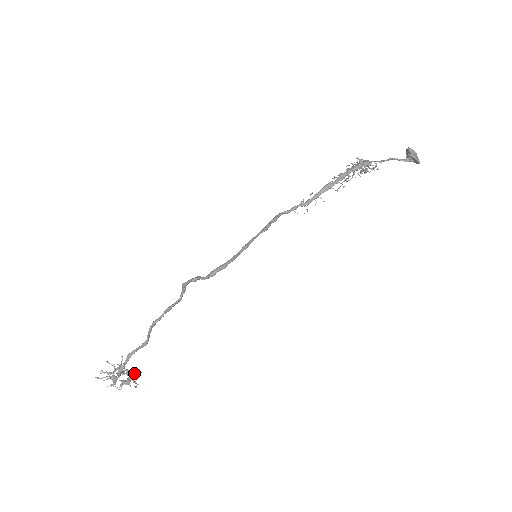
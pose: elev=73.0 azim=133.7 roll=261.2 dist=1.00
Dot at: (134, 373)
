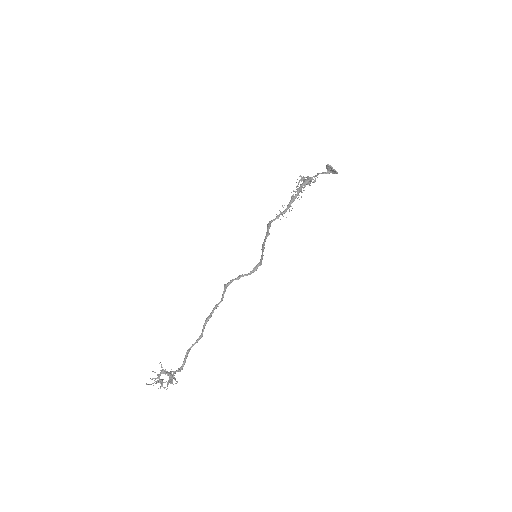
Dot at: (173, 373)
